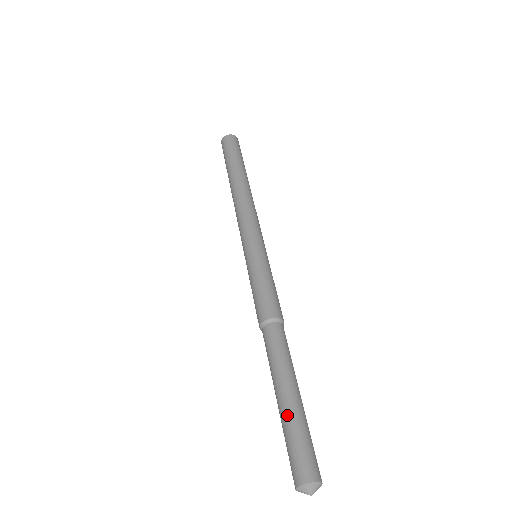
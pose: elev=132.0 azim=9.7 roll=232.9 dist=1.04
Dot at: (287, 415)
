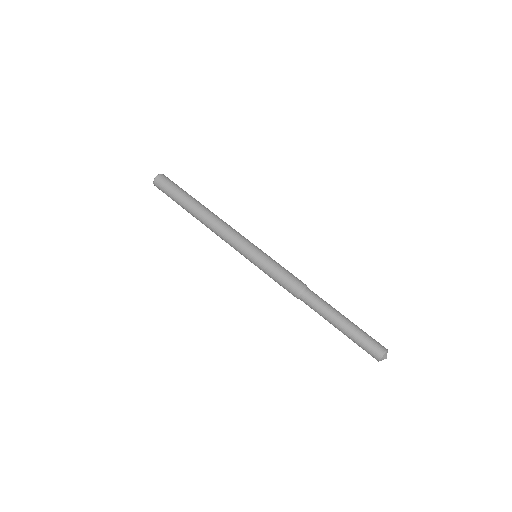
Dot at: (351, 333)
